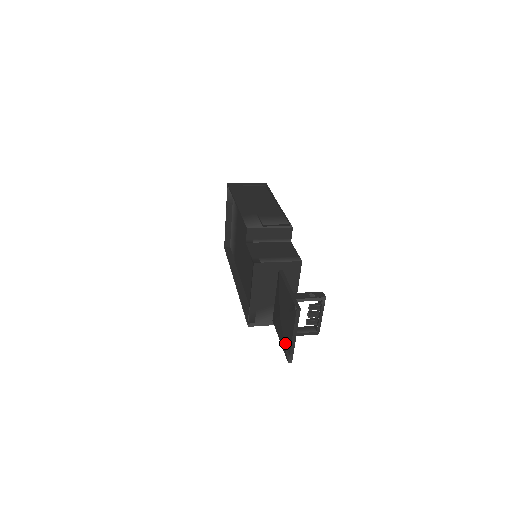
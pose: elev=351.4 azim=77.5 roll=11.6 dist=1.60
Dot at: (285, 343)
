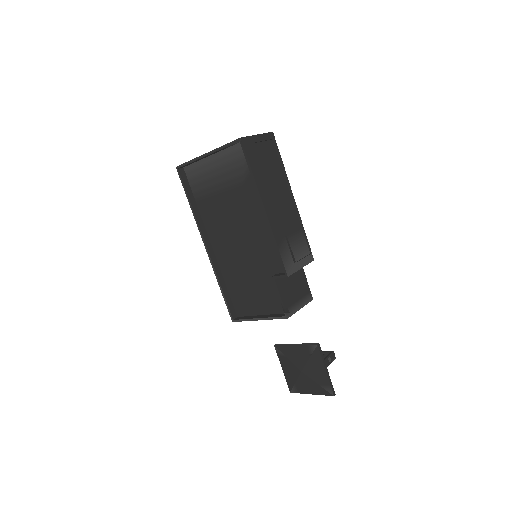
Dot at: (296, 385)
